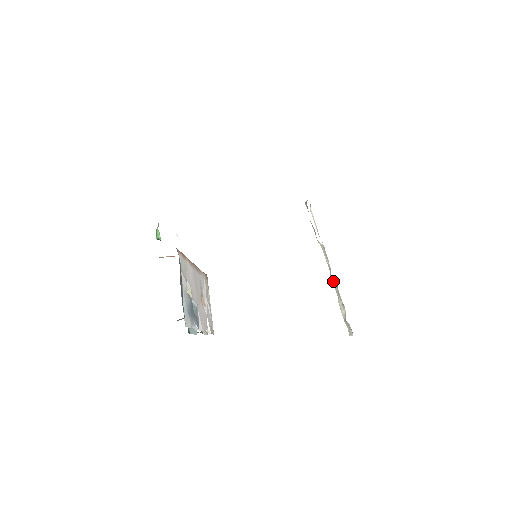
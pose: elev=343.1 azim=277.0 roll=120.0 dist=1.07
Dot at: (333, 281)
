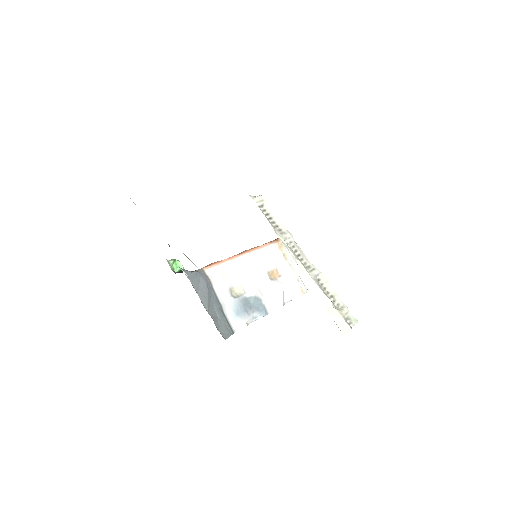
Dot at: (314, 274)
